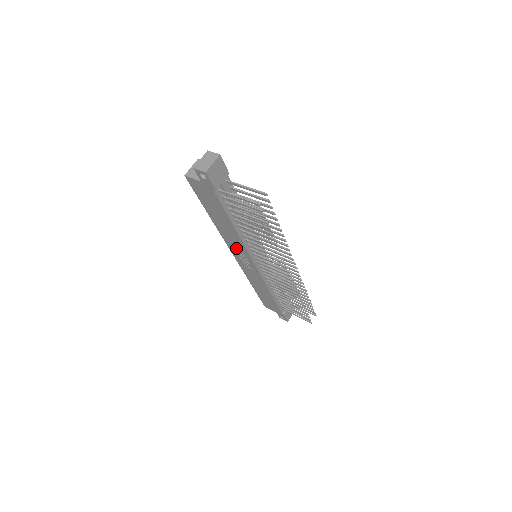
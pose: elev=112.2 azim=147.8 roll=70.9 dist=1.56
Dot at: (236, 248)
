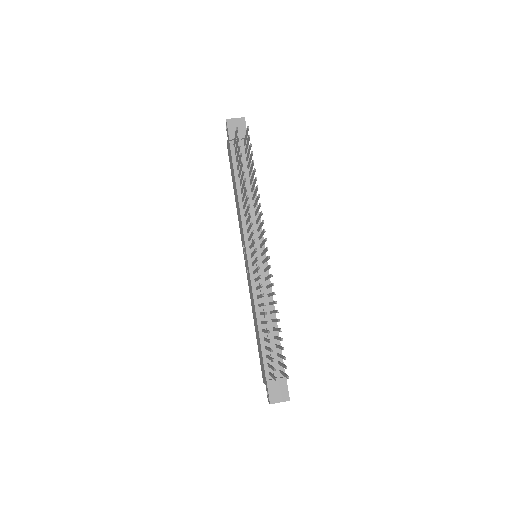
Dot at: (242, 237)
